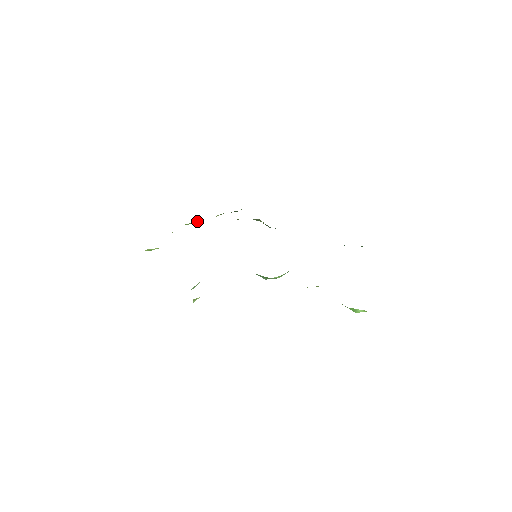
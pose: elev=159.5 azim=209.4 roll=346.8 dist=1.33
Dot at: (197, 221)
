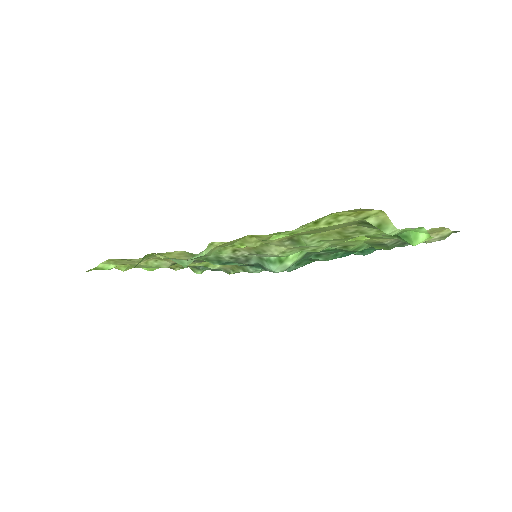
Dot at: (154, 269)
